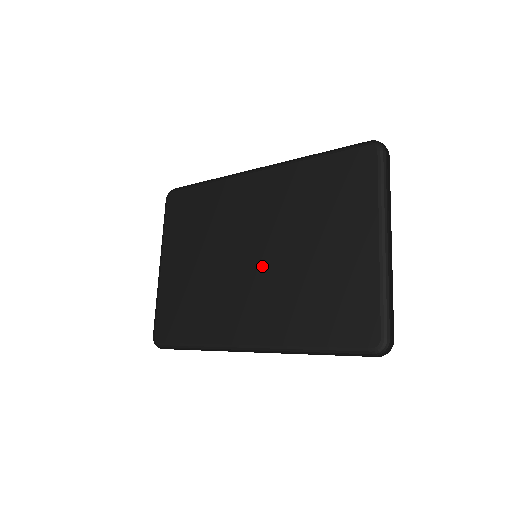
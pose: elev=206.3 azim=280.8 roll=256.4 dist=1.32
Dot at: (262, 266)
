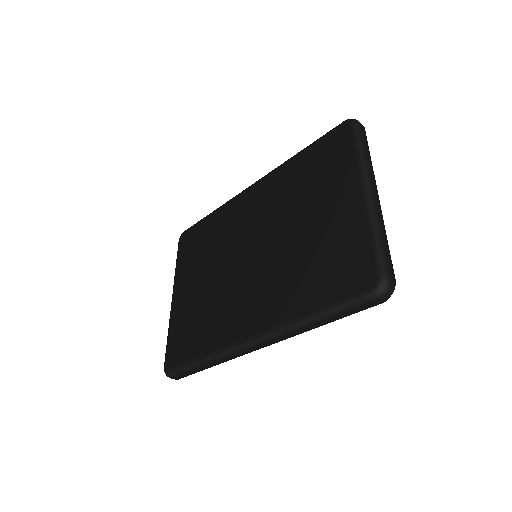
Dot at: (260, 259)
